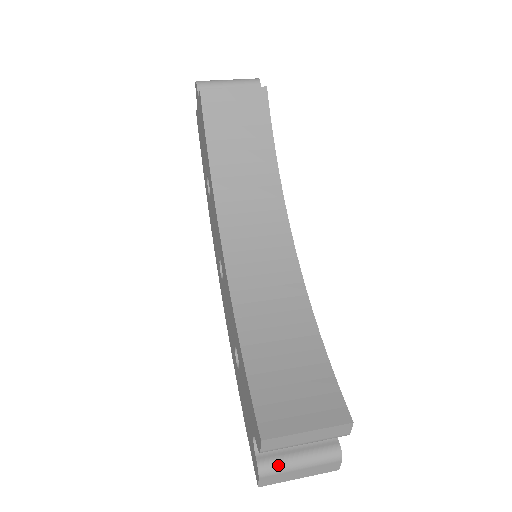
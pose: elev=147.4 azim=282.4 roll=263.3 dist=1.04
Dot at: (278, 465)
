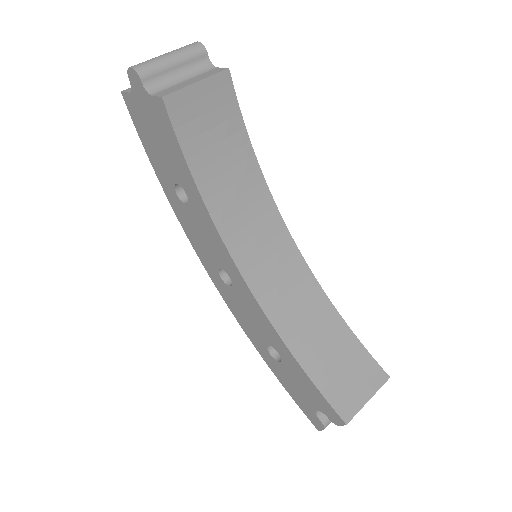
Dot at: occluded
